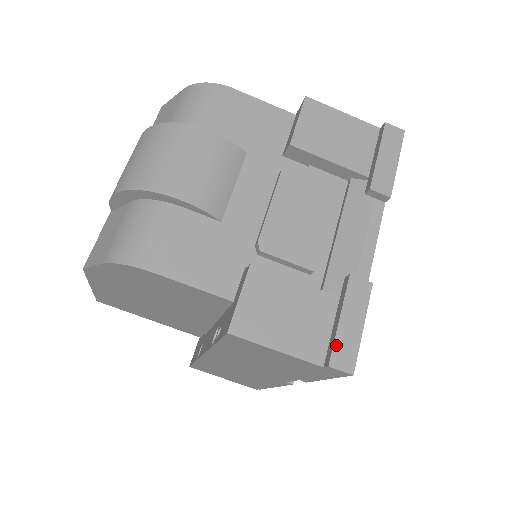
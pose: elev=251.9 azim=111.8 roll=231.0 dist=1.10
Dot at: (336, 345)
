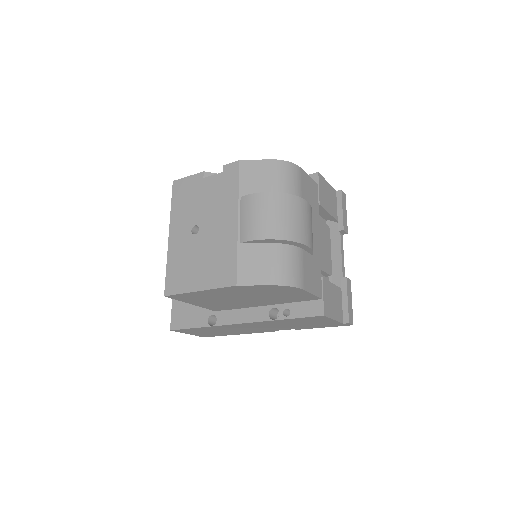
Dot at: (349, 313)
